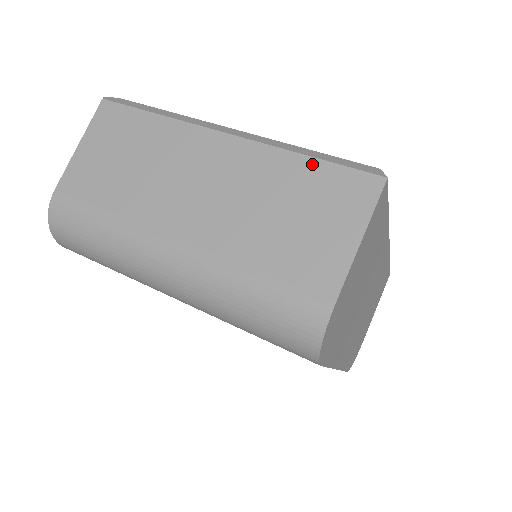
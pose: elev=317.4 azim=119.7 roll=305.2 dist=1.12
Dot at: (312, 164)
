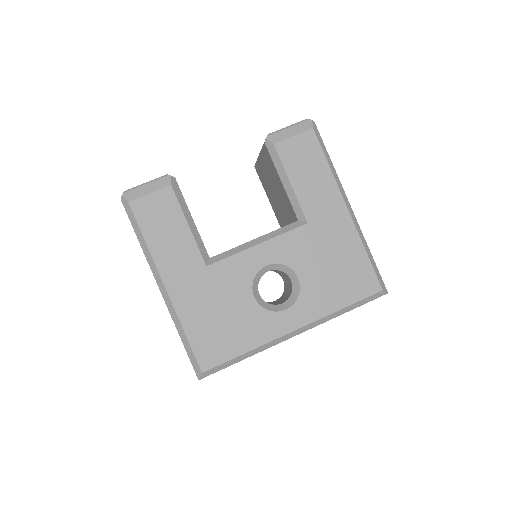
Dot at: (183, 343)
